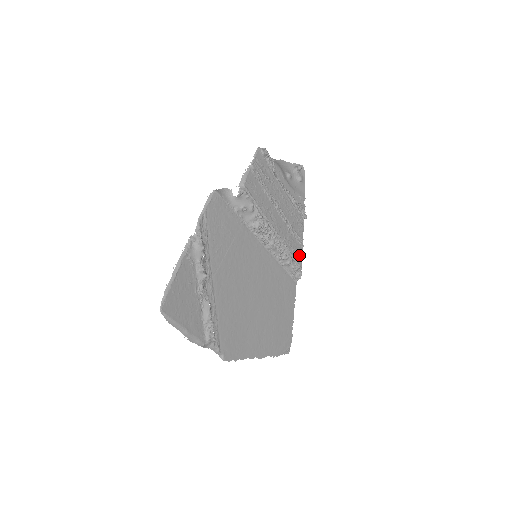
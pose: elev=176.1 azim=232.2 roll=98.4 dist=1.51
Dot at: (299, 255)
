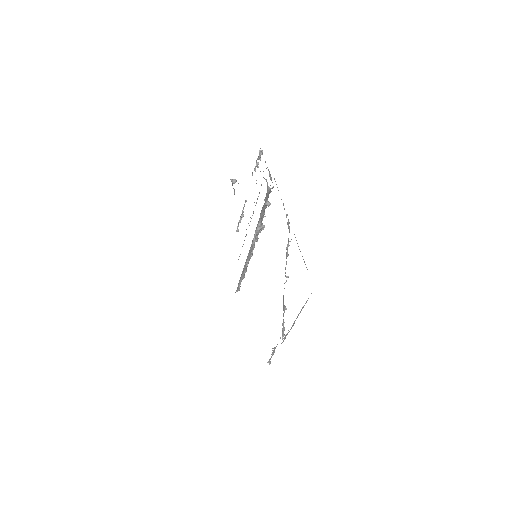
Dot at: occluded
